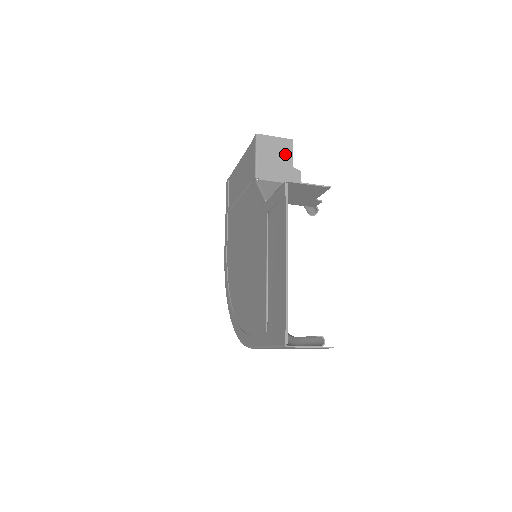
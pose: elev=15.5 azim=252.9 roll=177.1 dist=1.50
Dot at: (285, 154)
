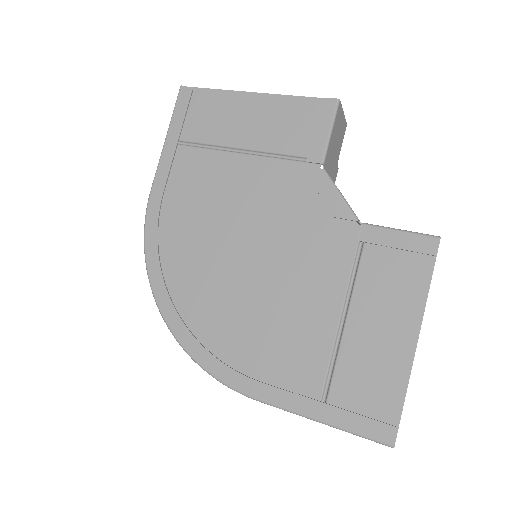
Dot at: (340, 141)
